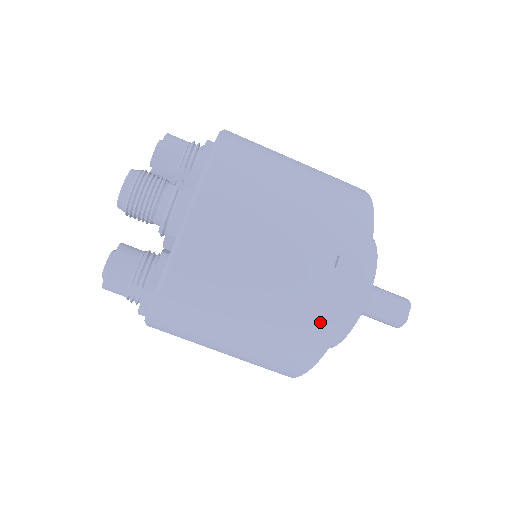
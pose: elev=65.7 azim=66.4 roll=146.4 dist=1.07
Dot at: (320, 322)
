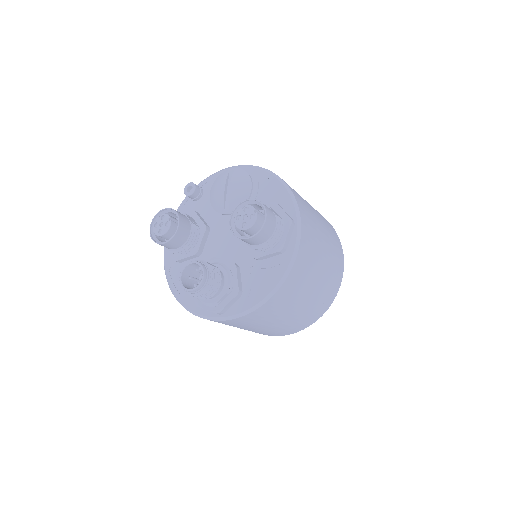
Dot at: occluded
